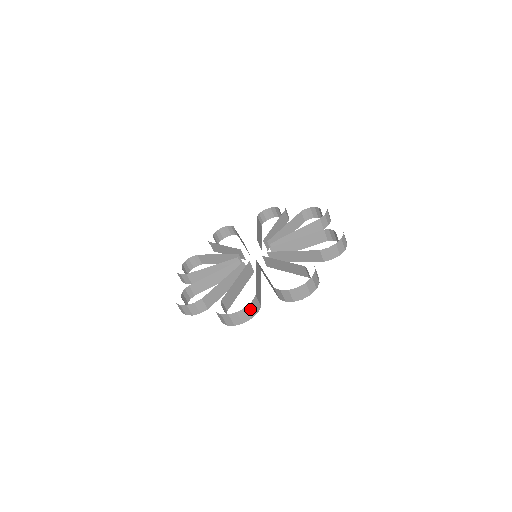
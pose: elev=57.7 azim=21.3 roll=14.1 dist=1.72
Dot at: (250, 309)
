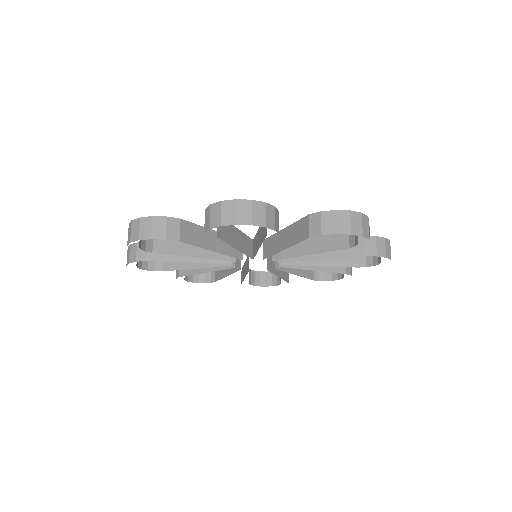
Dot at: (269, 213)
